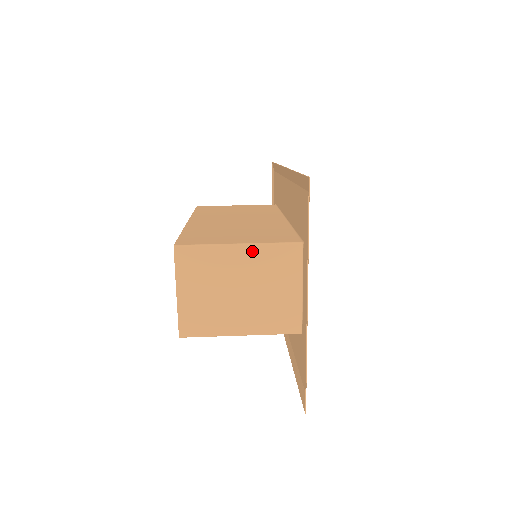
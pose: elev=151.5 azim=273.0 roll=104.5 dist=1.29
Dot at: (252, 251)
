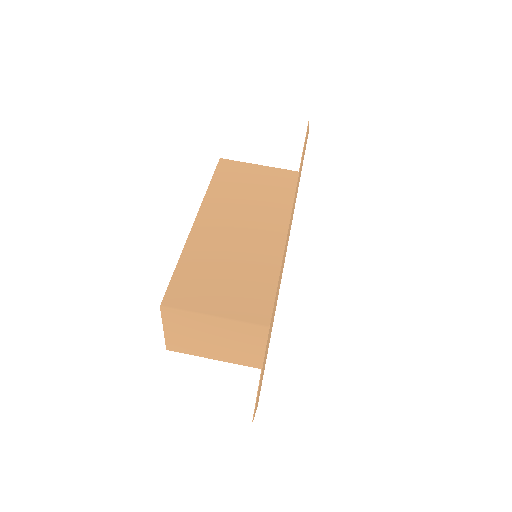
Dot at: (226, 323)
